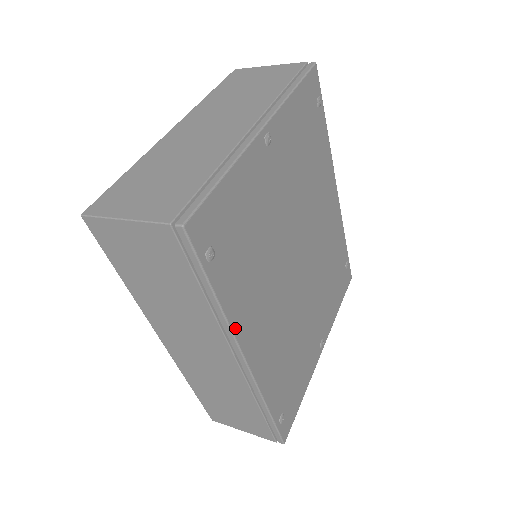
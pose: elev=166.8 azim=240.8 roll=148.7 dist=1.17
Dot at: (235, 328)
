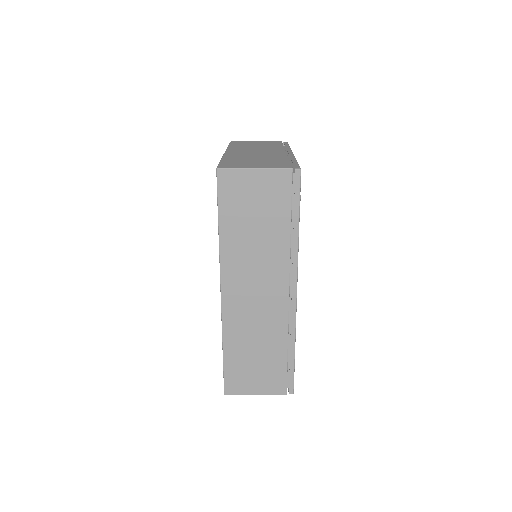
Dot at: occluded
